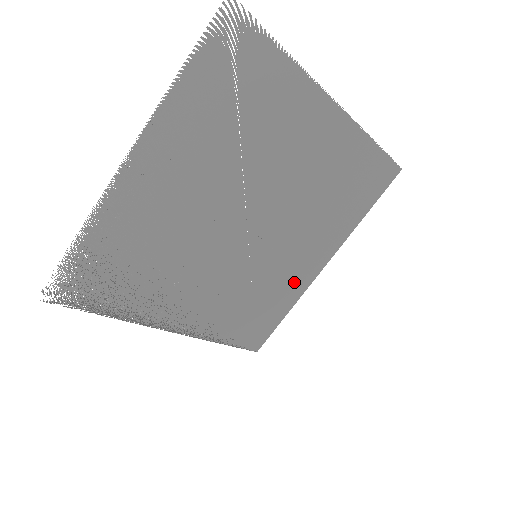
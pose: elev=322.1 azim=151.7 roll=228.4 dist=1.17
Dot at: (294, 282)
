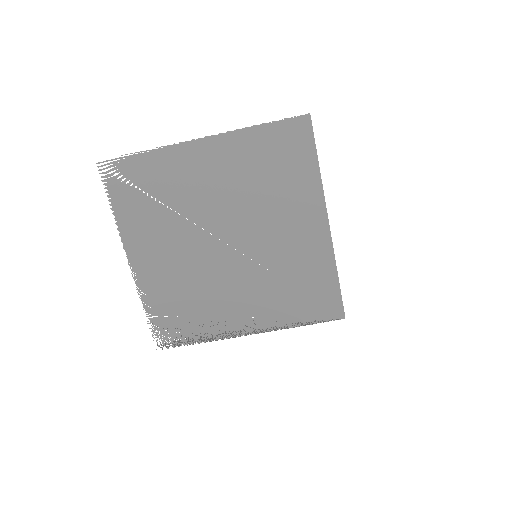
Dot at: (313, 252)
